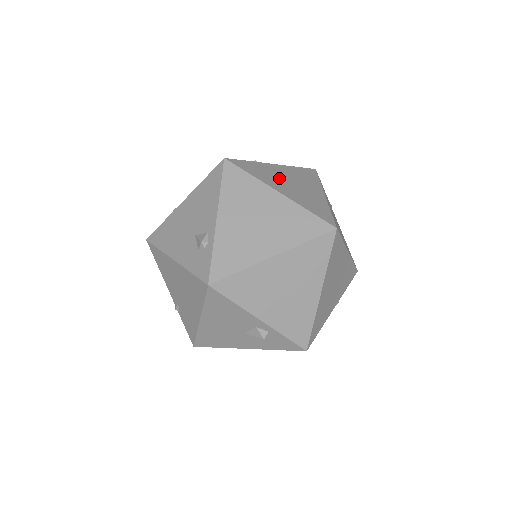
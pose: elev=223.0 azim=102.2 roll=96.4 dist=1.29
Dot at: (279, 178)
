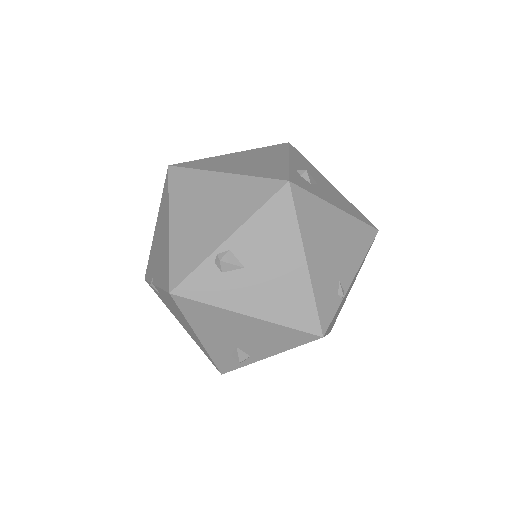
Dot at: occluded
